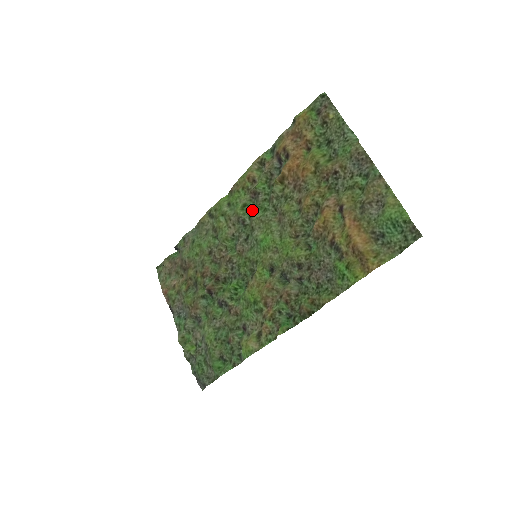
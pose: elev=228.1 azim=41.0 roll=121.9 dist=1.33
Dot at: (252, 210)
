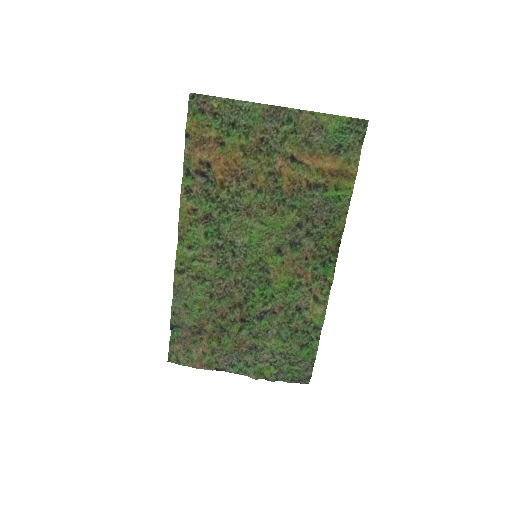
Dot at: (216, 231)
